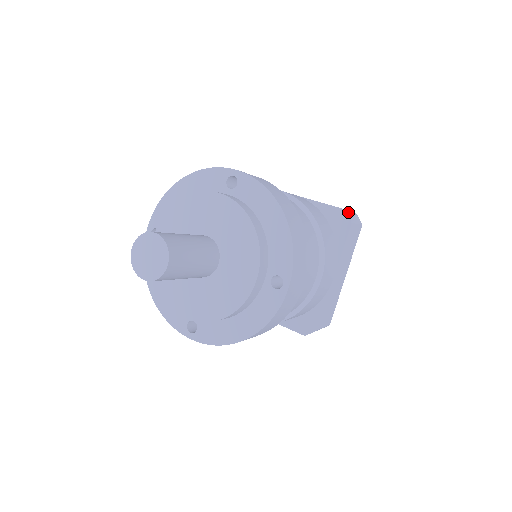
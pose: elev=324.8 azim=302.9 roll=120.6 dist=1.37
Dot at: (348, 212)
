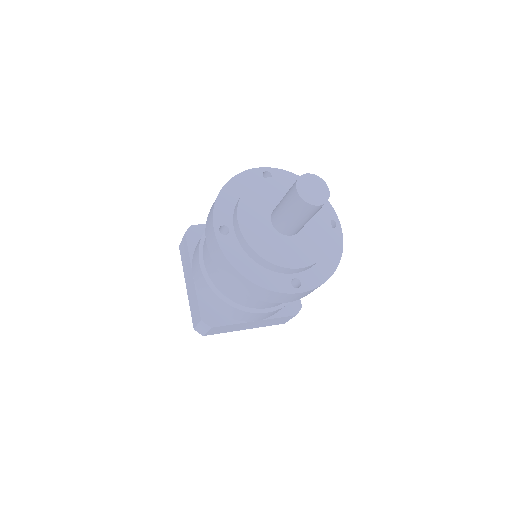
Dot at: occluded
